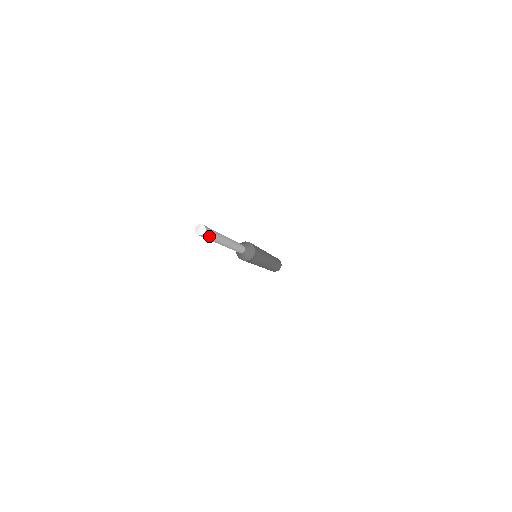
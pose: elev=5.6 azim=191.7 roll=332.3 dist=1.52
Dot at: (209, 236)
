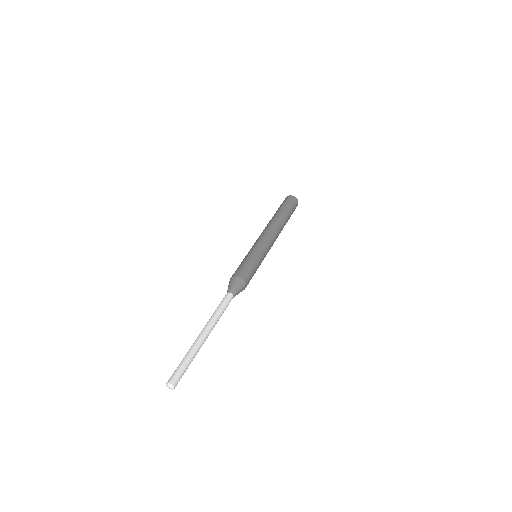
Dot at: (181, 377)
